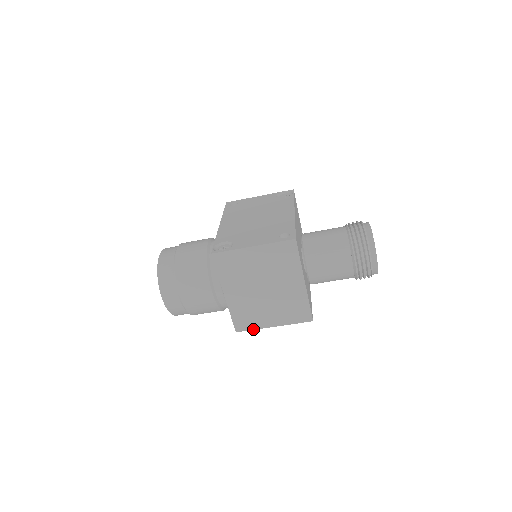
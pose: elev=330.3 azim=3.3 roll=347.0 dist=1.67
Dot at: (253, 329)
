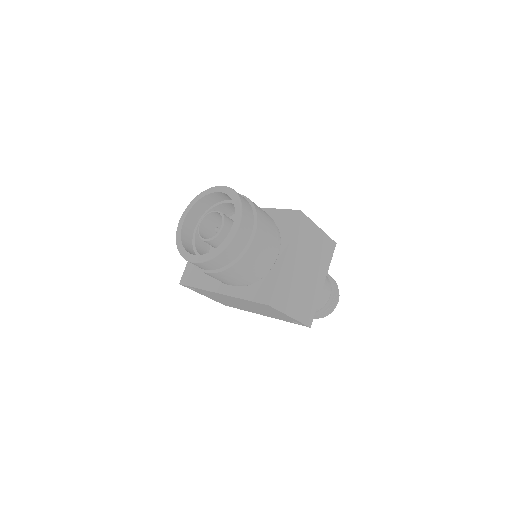
Dot at: (279, 310)
